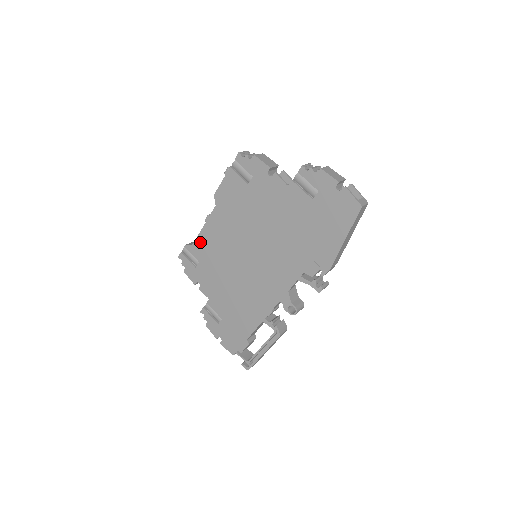
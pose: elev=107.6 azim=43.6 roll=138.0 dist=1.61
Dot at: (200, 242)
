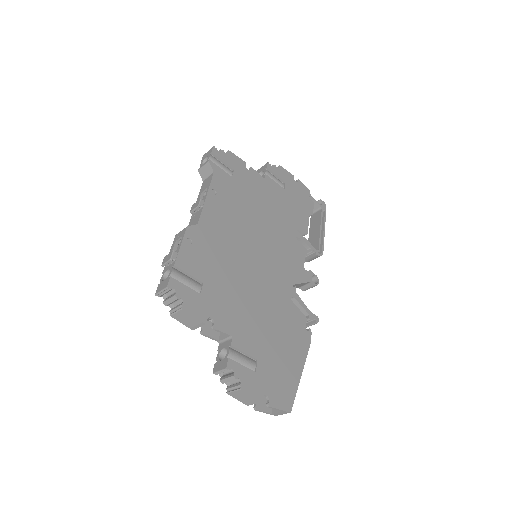
Dot at: occluded
